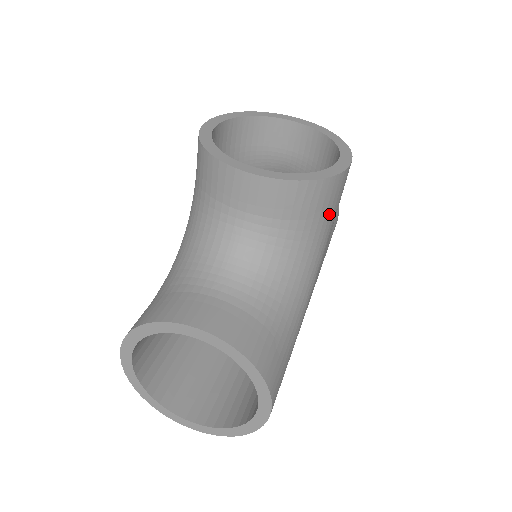
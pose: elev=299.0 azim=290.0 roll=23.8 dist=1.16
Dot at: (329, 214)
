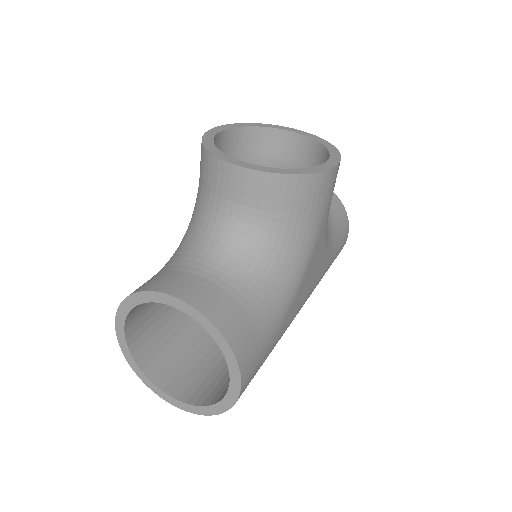
Dot at: (315, 212)
